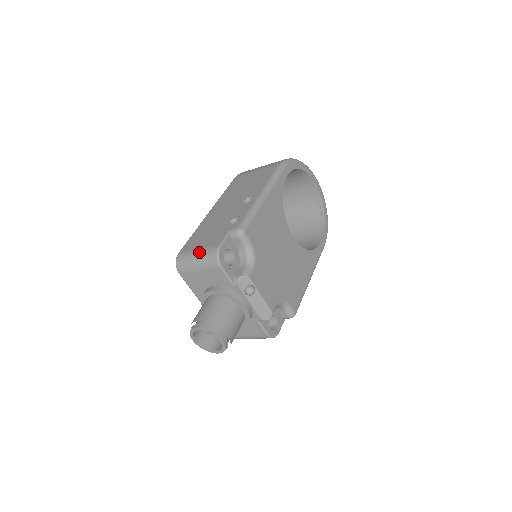
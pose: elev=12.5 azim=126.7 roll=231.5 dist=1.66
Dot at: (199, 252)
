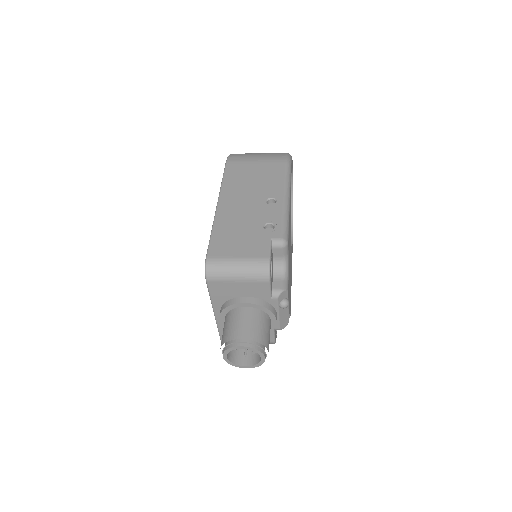
Dot at: (242, 261)
